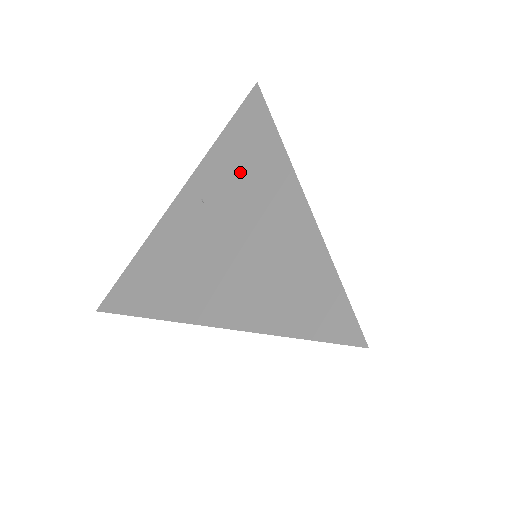
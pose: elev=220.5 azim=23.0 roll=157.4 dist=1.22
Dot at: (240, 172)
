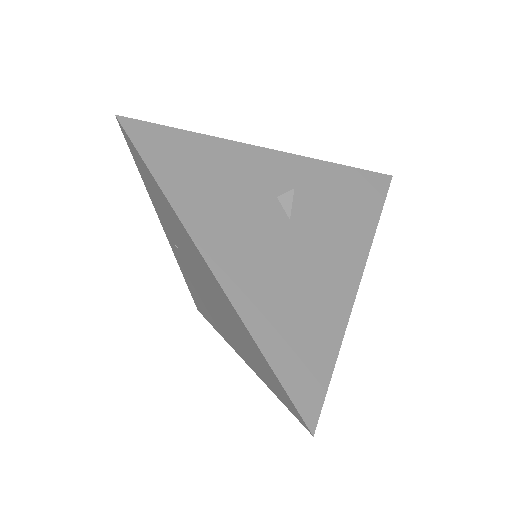
Dot at: (172, 226)
